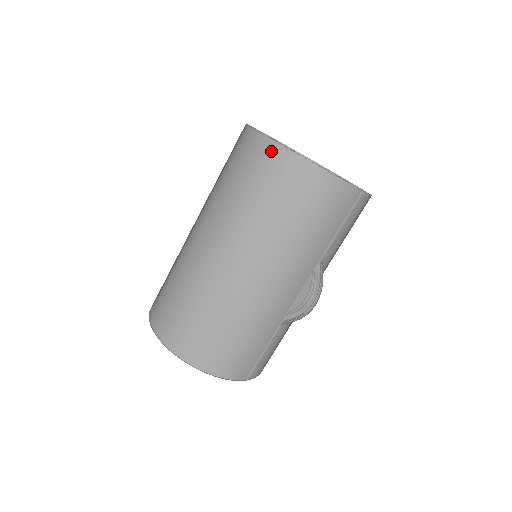
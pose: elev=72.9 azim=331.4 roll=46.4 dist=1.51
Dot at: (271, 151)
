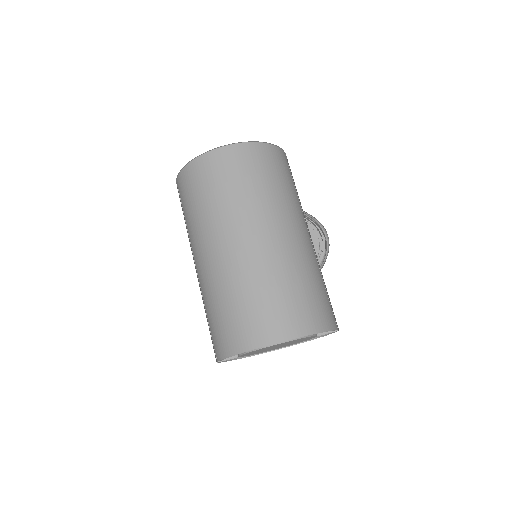
Dot at: (239, 150)
